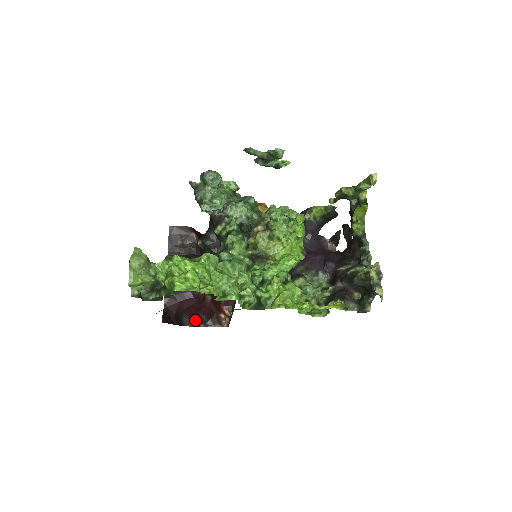
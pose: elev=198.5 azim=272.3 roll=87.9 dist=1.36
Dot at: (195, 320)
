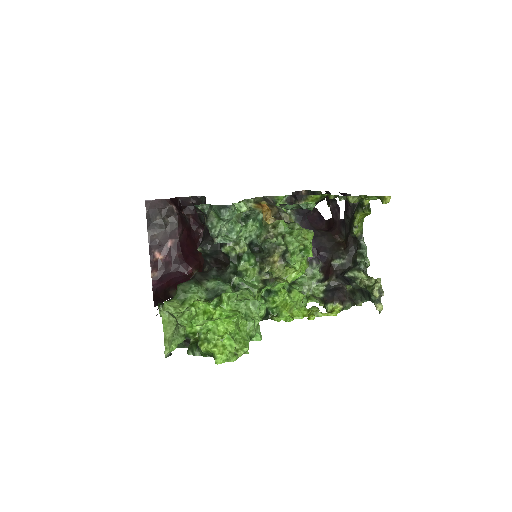
Dot at: occluded
